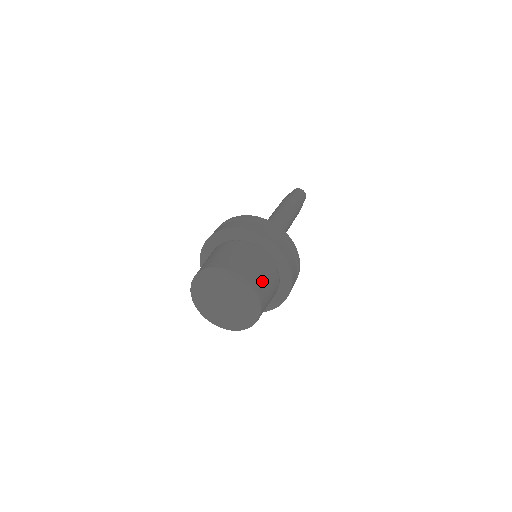
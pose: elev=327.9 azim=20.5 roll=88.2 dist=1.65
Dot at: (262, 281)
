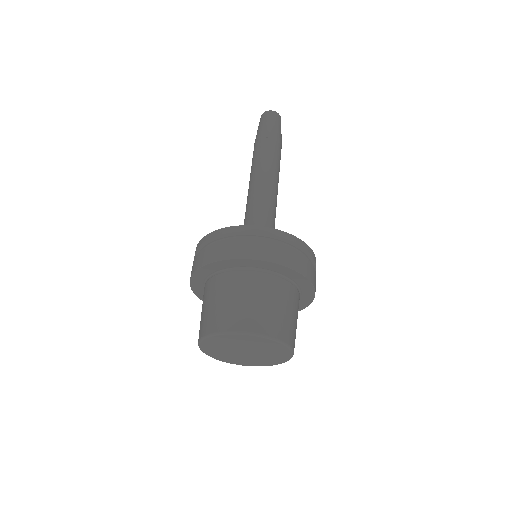
Dot at: occluded
